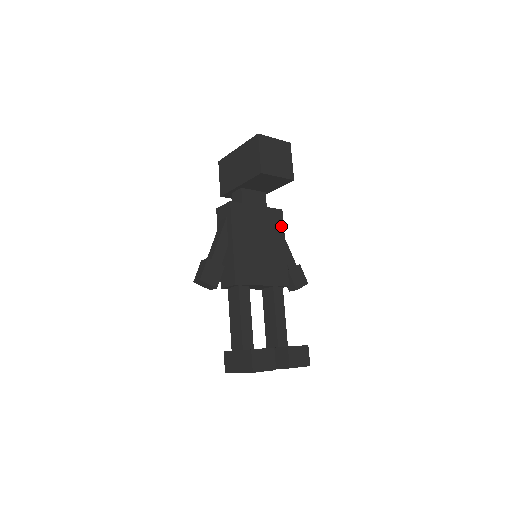
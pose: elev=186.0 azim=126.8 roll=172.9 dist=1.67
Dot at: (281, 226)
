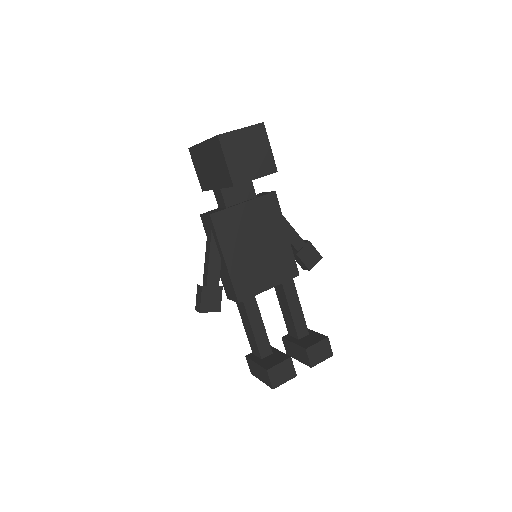
Dot at: (278, 212)
